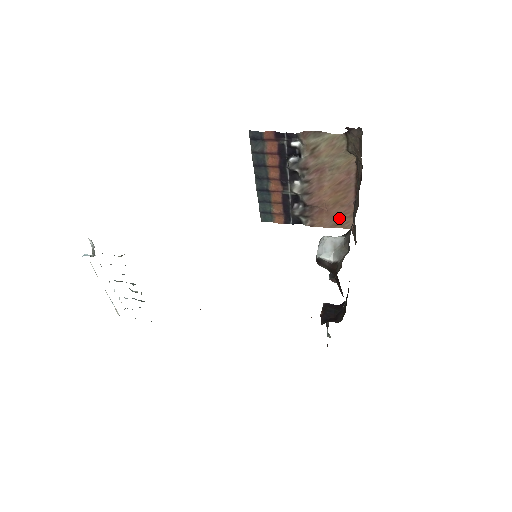
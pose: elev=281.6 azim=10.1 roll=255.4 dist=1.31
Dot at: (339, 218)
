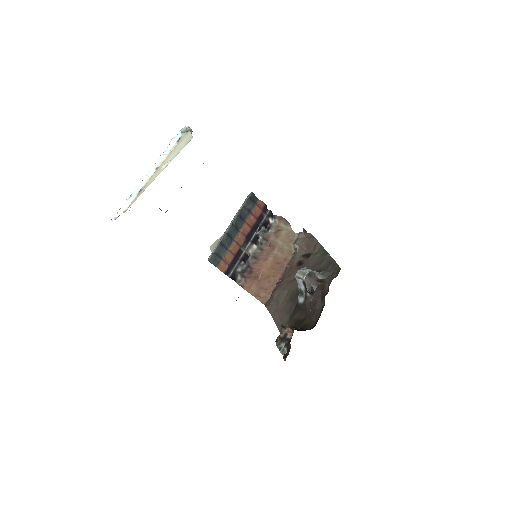
Dot at: (262, 290)
